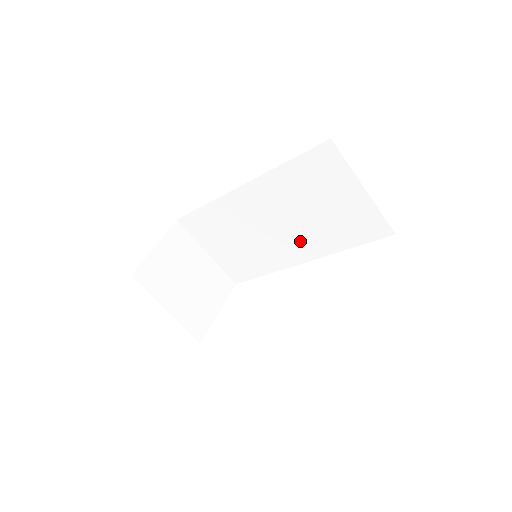
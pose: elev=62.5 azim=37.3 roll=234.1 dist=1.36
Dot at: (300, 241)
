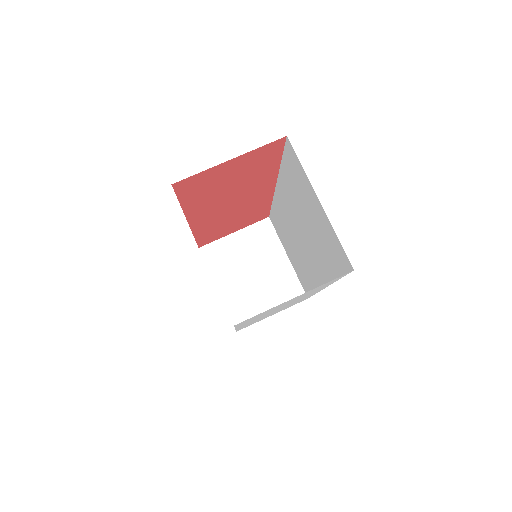
Dot at: (315, 259)
